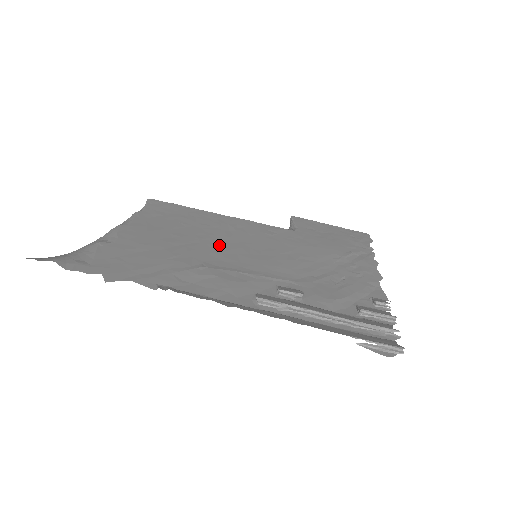
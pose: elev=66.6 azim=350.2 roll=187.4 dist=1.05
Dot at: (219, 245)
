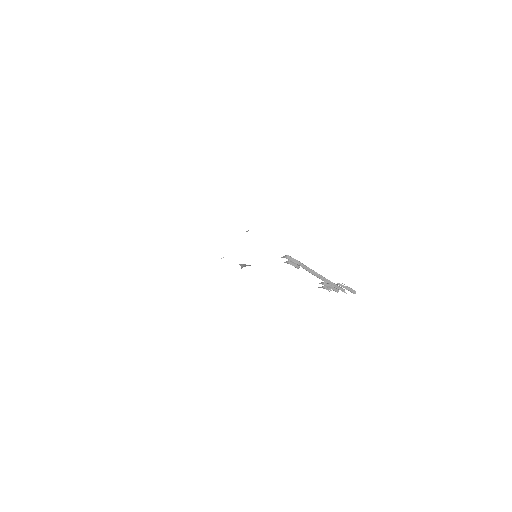
Dot at: occluded
